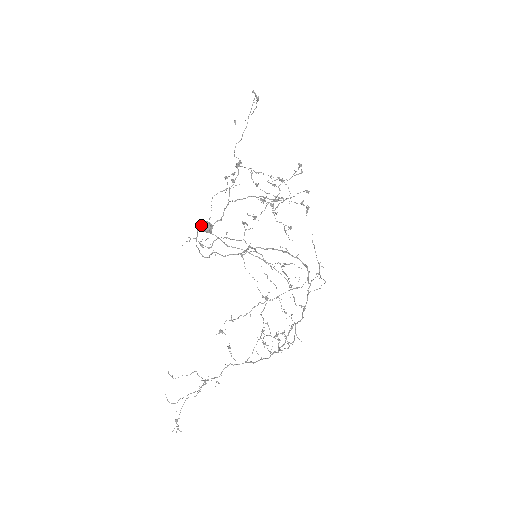
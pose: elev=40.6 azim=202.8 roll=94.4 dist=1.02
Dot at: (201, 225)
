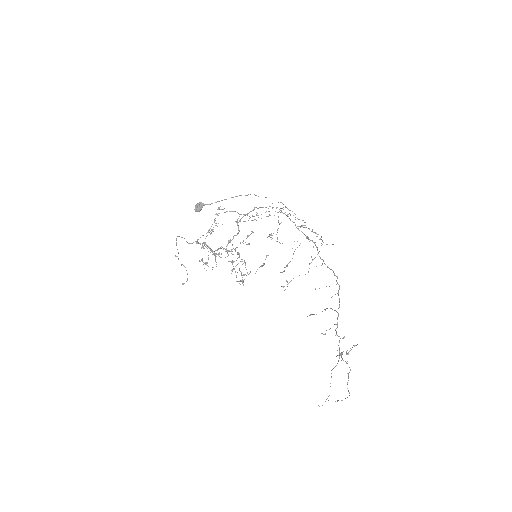
Dot at: (196, 205)
